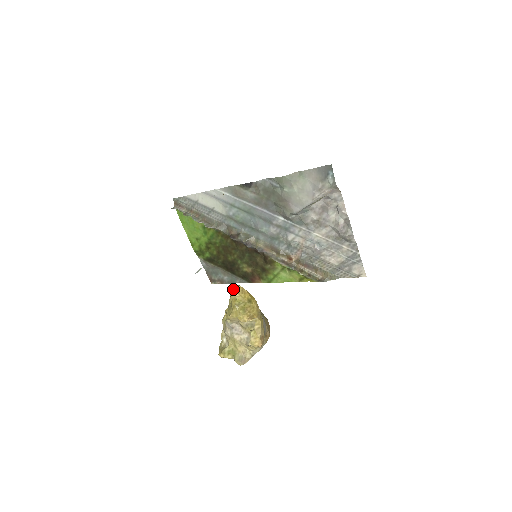
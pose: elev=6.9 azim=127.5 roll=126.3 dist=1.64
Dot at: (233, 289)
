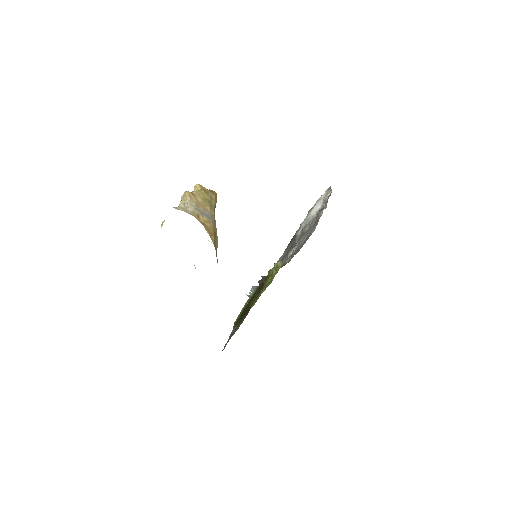
Dot at: occluded
